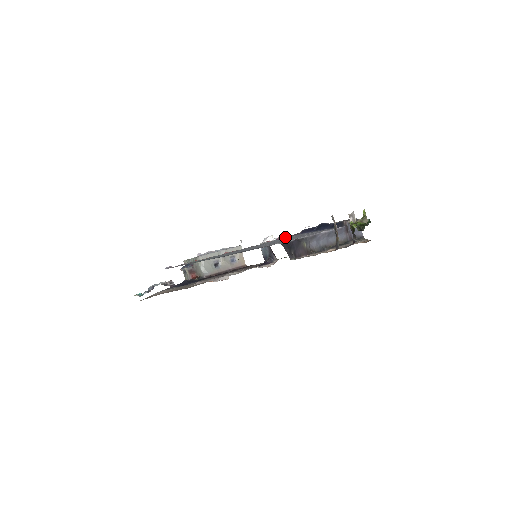
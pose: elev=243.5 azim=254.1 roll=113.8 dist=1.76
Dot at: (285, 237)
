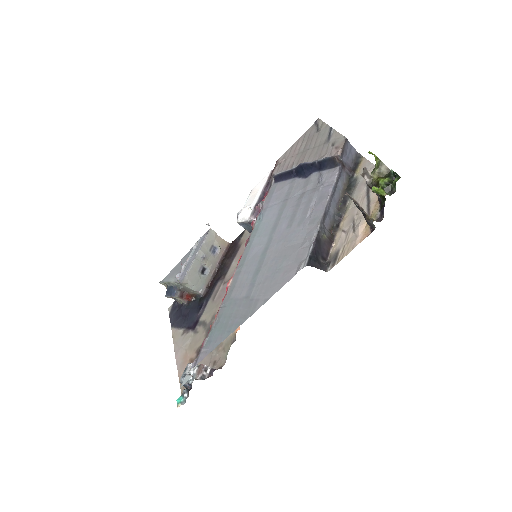
Dot at: (263, 201)
